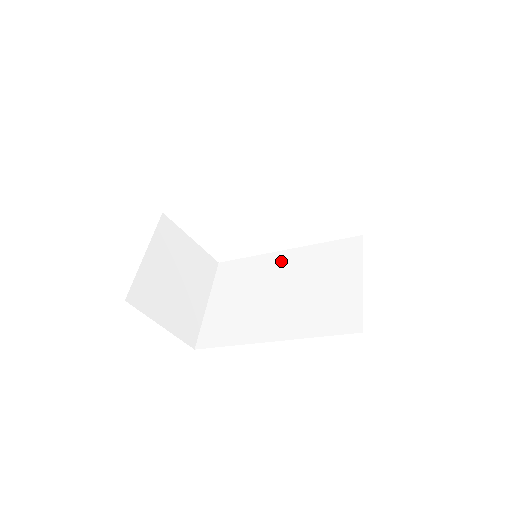
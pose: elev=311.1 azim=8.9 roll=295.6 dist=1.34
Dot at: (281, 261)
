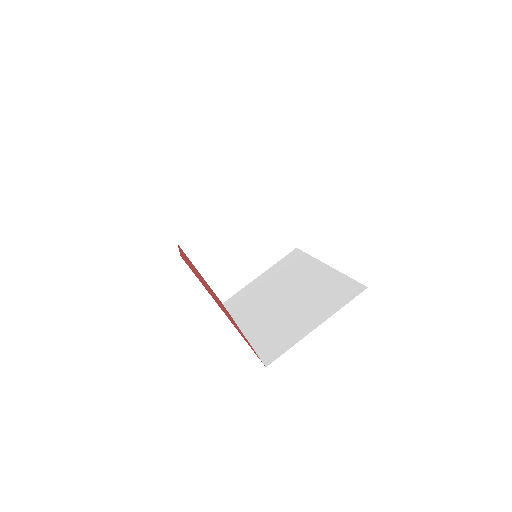
Dot at: (313, 272)
